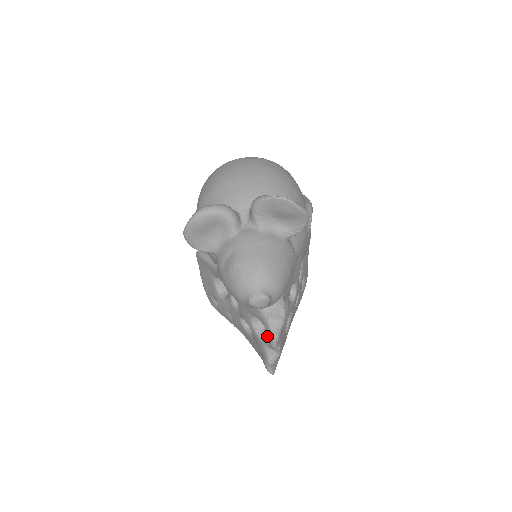
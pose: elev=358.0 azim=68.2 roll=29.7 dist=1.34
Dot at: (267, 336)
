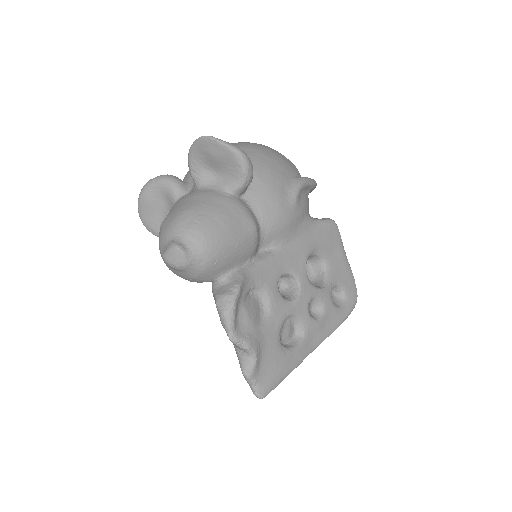
Dot at: (222, 324)
